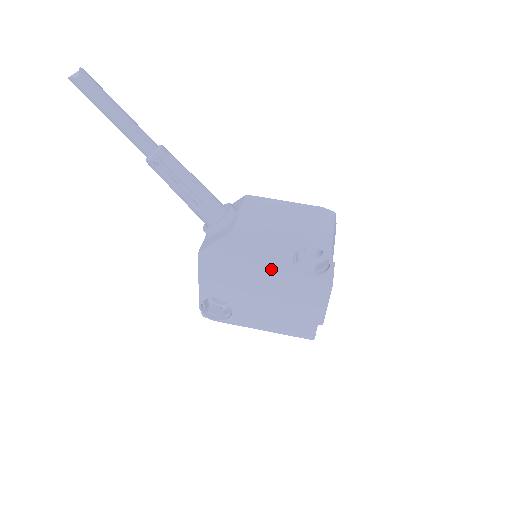
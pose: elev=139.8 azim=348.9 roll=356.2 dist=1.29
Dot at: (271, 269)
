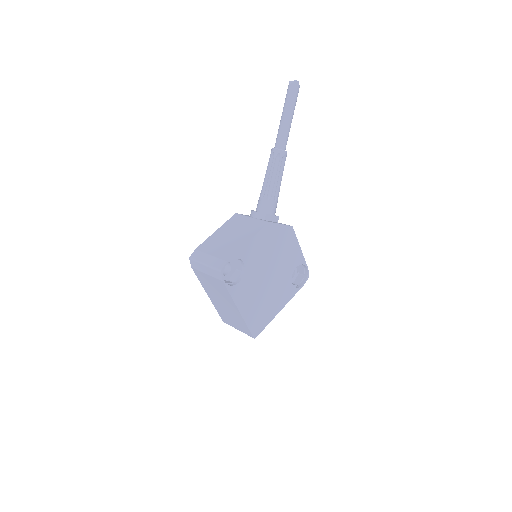
Dot at: (284, 265)
